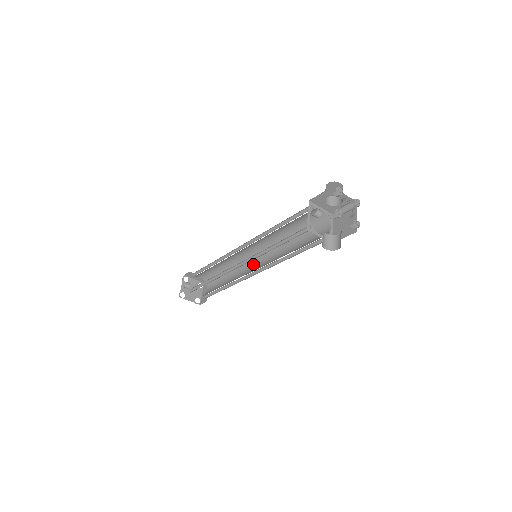
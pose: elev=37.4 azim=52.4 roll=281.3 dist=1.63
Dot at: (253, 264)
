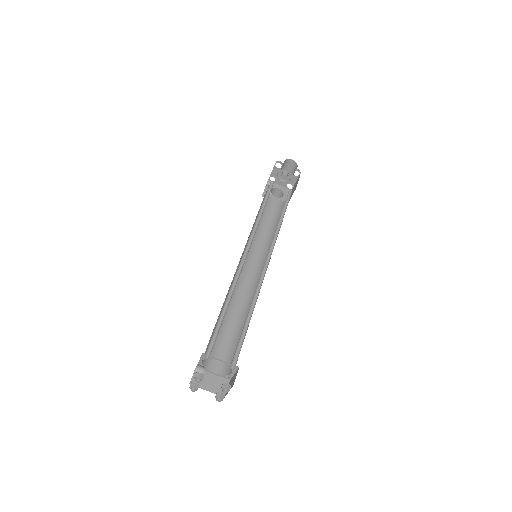
Dot at: occluded
